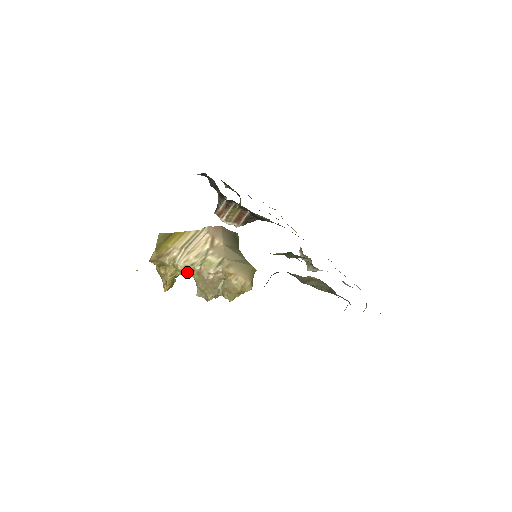
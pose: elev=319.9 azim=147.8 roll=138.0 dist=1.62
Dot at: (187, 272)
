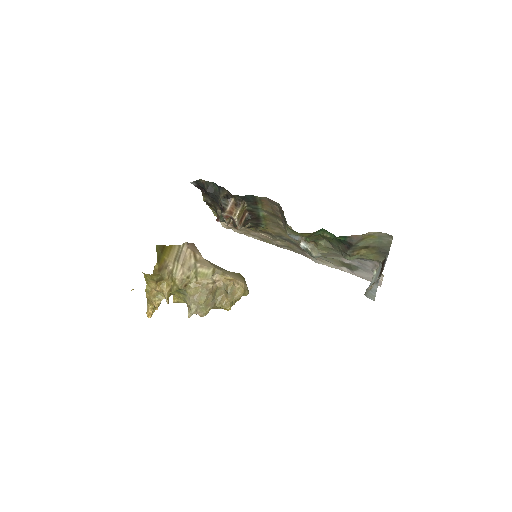
Dot at: (183, 286)
